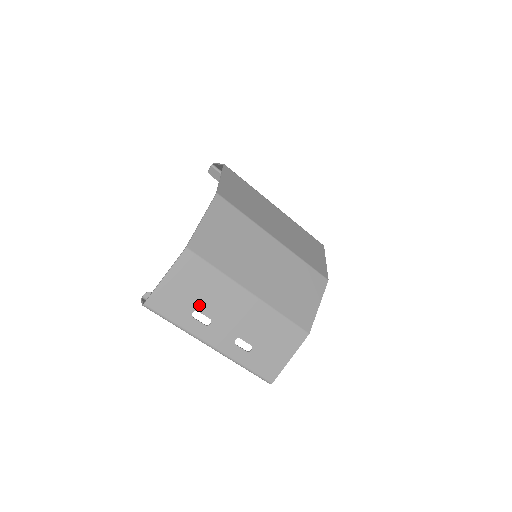
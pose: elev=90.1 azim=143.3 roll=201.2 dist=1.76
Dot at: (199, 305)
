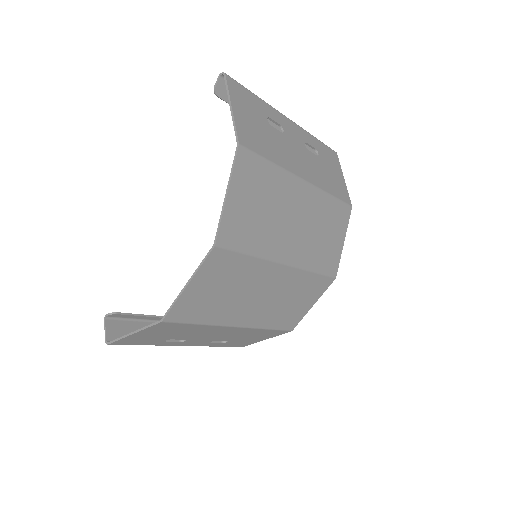
Dot at: (174, 337)
